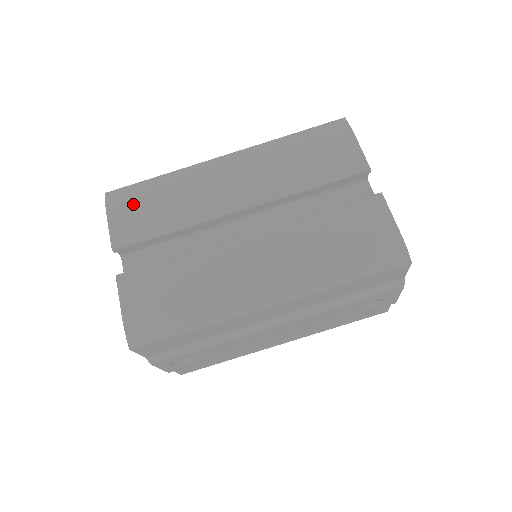
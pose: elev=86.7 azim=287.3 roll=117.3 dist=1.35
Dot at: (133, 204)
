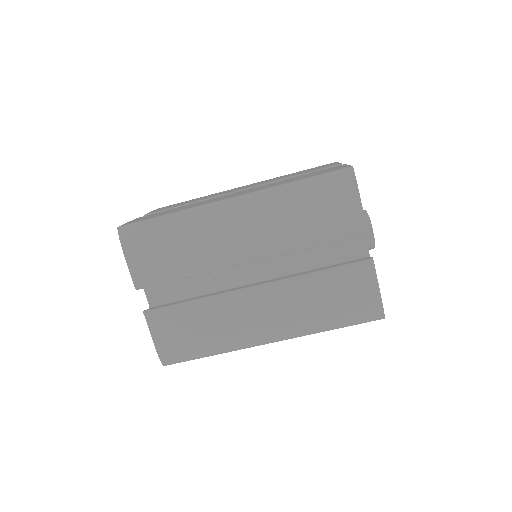
Dot at: (148, 247)
